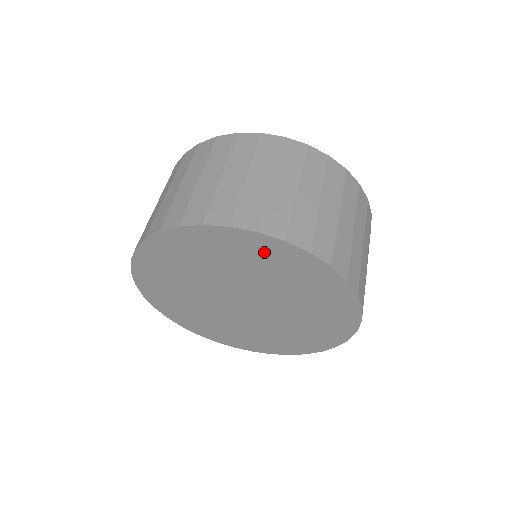
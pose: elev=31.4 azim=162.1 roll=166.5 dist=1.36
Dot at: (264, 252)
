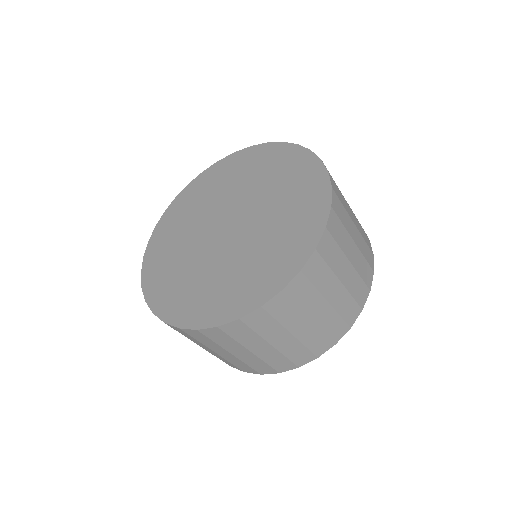
Dot at: (298, 169)
